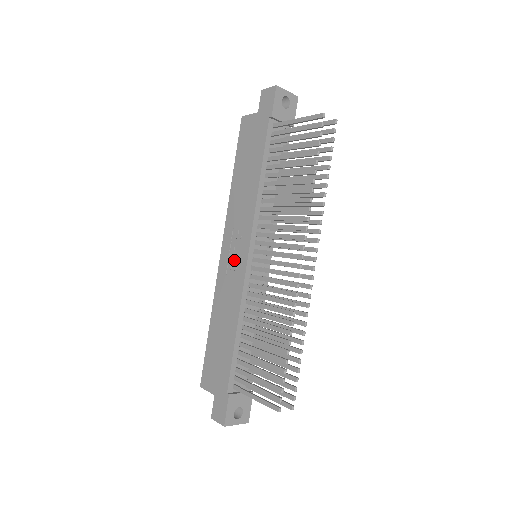
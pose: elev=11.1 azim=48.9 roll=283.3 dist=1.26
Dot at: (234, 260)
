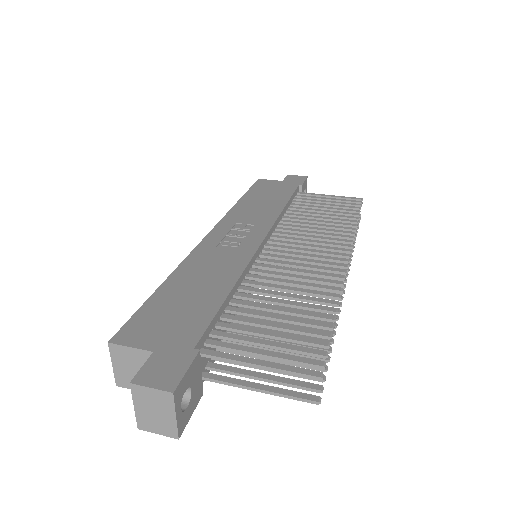
Dot at: (236, 240)
